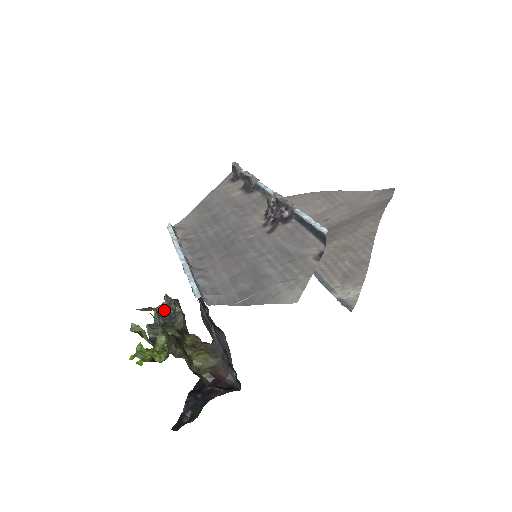
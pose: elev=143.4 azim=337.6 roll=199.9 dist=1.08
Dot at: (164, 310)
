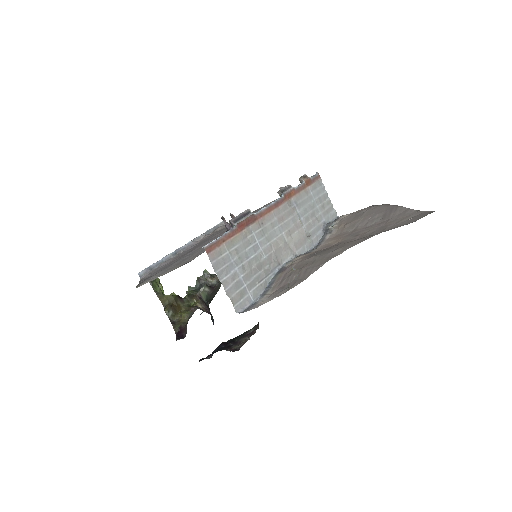
Dot at: (203, 280)
